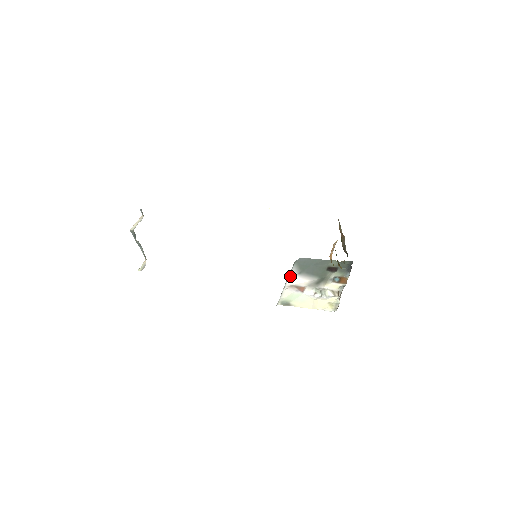
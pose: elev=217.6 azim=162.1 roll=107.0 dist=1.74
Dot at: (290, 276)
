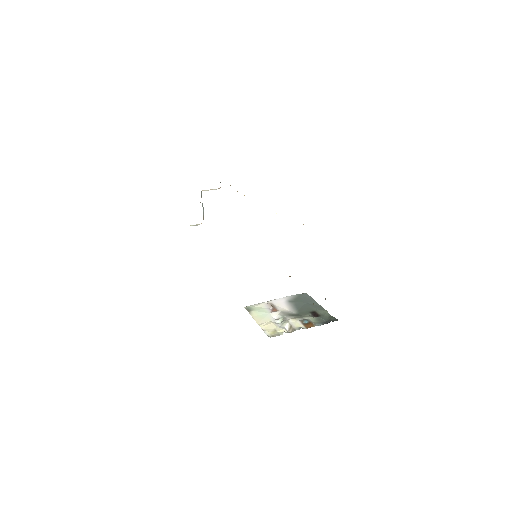
Dot at: (281, 298)
